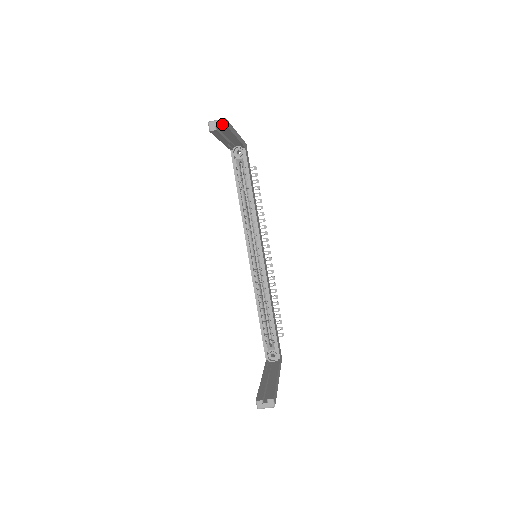
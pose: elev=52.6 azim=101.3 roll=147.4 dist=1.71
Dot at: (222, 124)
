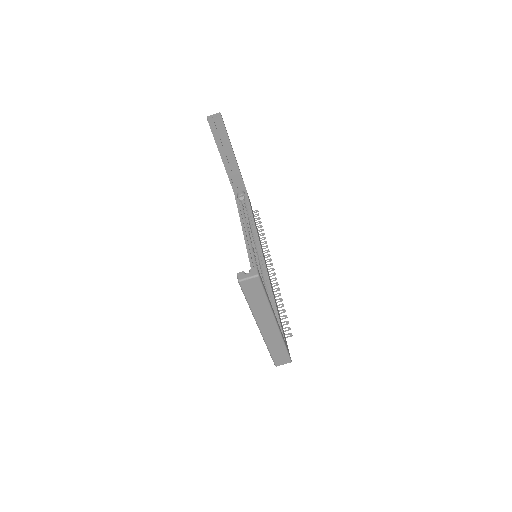
Dot at: (217, 115)
